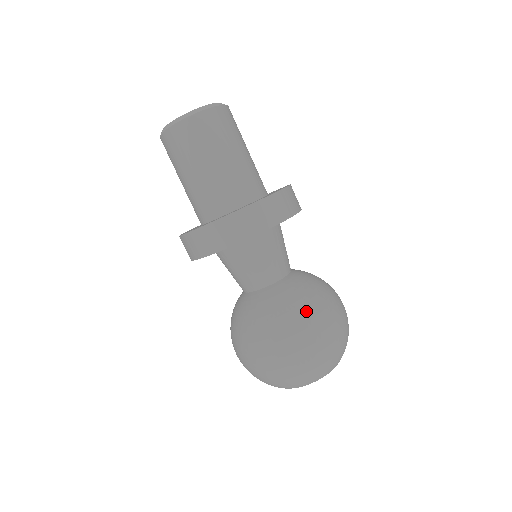
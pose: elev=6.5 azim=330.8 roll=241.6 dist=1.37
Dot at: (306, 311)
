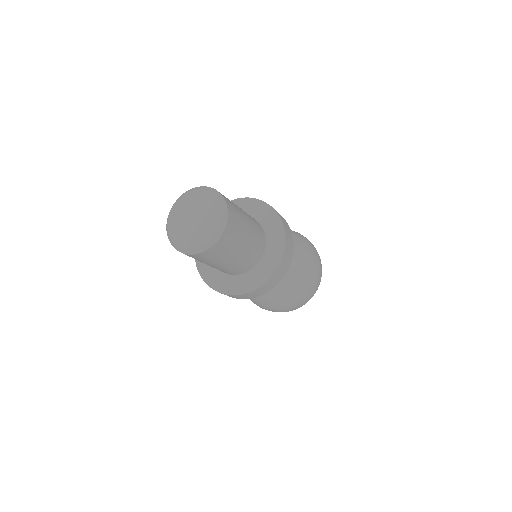
Dot at: (302, 290)
